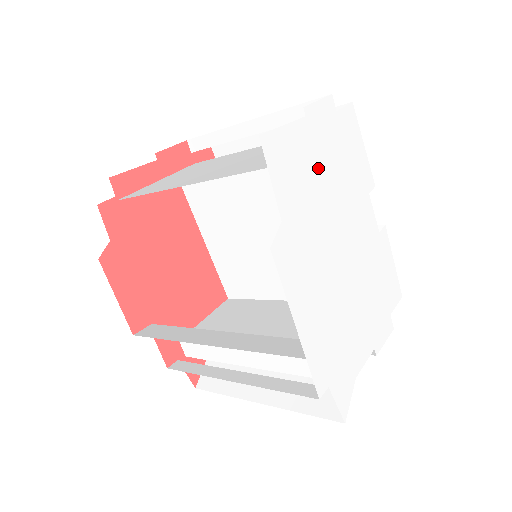
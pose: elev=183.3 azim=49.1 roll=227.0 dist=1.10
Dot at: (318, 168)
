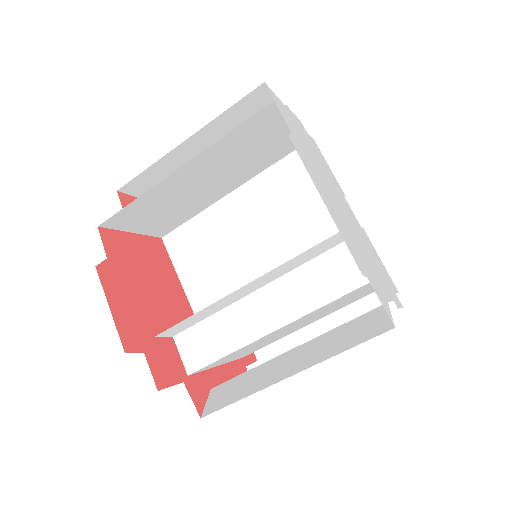
Dot at: (305, 141)
